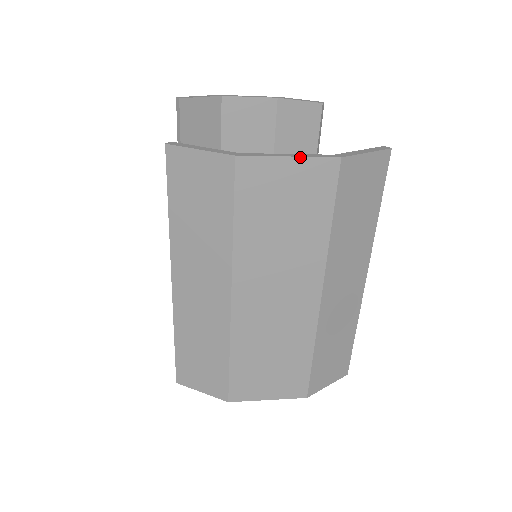
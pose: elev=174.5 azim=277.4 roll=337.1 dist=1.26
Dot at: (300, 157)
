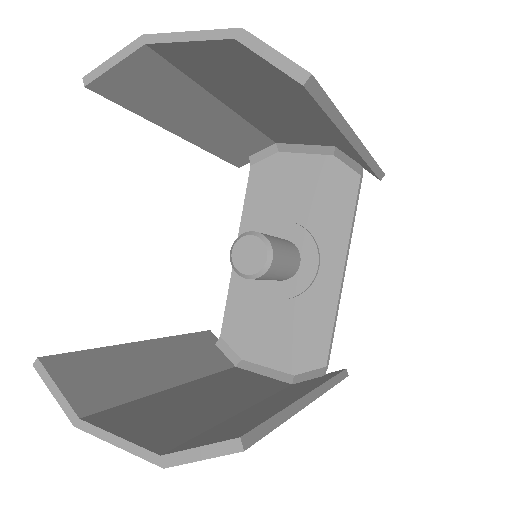
Dot at: (126, 450)
